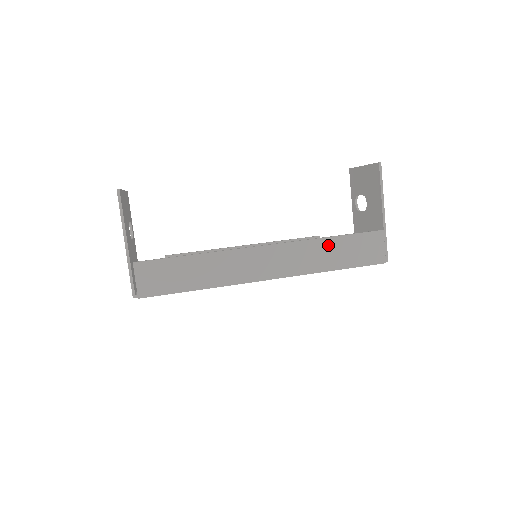
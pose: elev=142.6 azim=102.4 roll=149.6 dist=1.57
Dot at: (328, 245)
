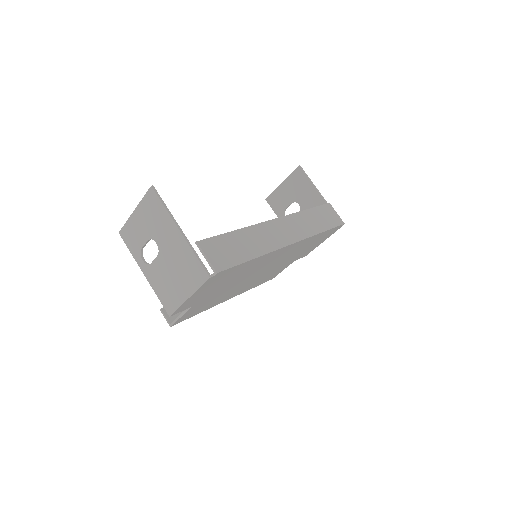
Dot at: (310, 215)
